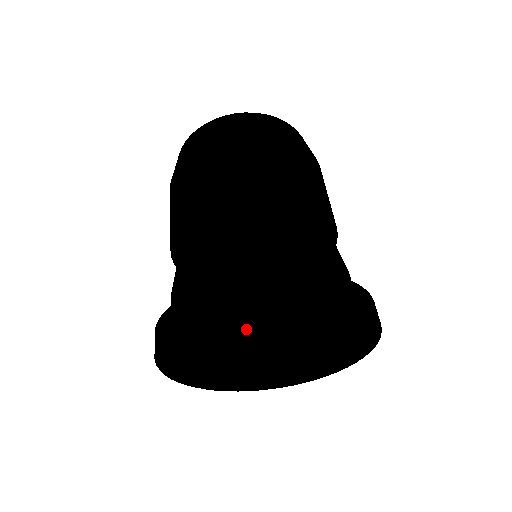
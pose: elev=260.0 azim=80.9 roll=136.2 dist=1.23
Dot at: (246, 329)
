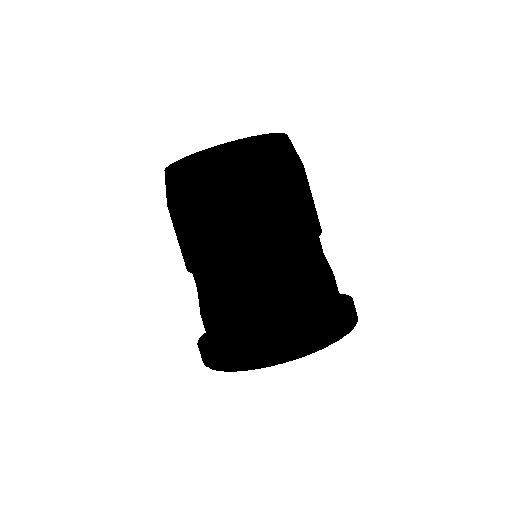
Dot at: occluded
